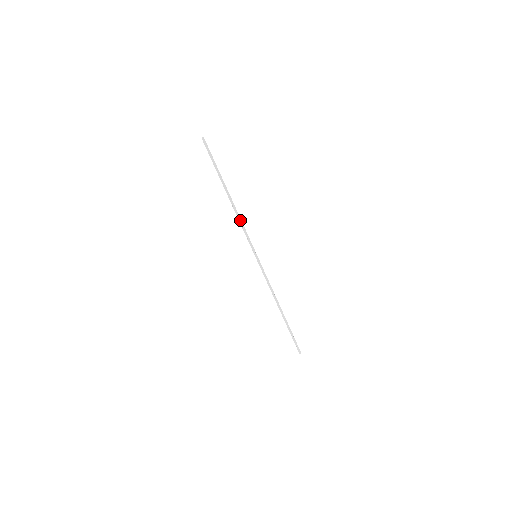
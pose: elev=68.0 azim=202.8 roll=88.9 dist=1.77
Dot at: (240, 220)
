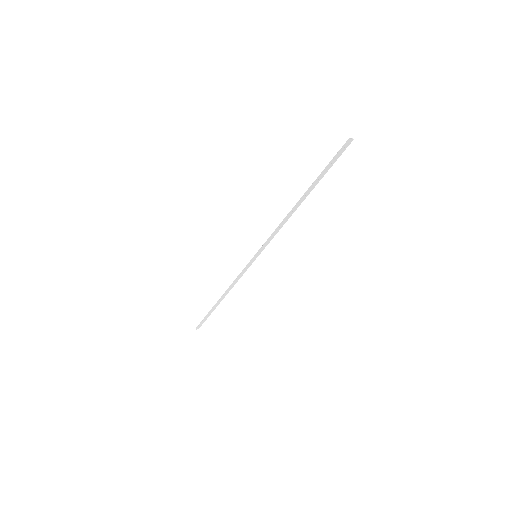
Dot at: (281, 225)
